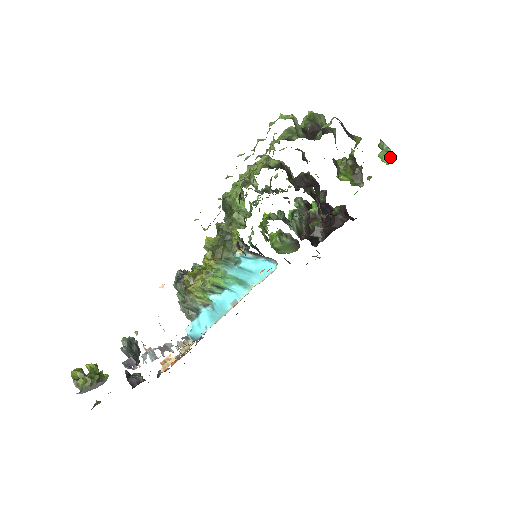
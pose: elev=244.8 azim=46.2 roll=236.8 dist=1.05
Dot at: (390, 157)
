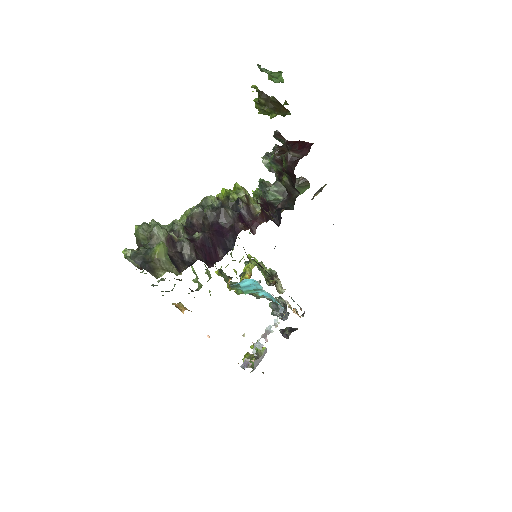
Dot at: (277, 76)
